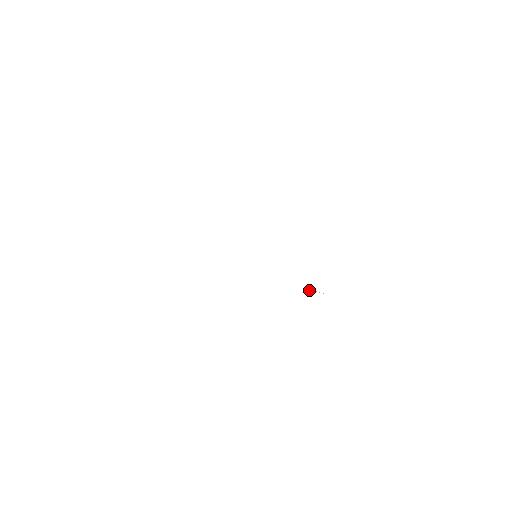
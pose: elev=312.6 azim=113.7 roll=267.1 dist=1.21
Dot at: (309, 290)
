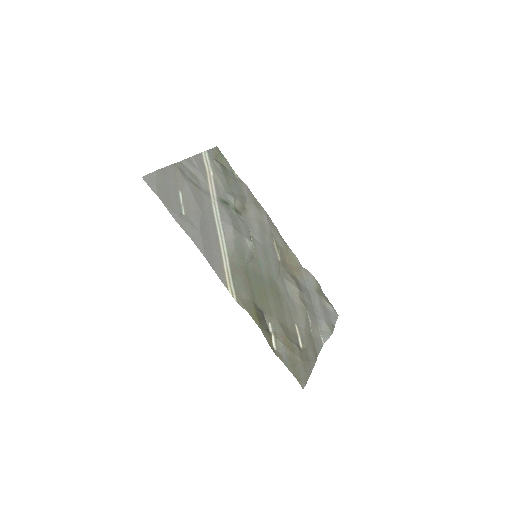
Dot at: (288, 281)
